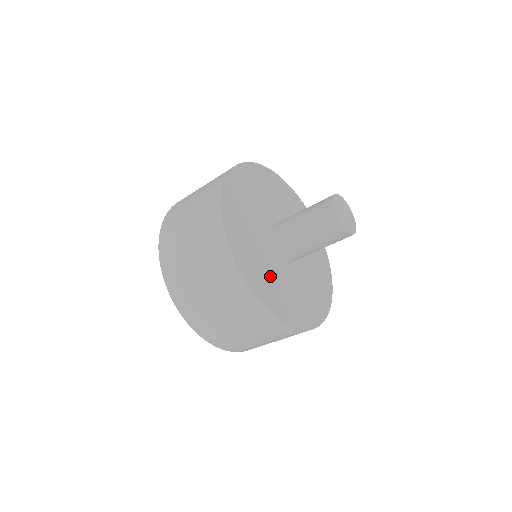
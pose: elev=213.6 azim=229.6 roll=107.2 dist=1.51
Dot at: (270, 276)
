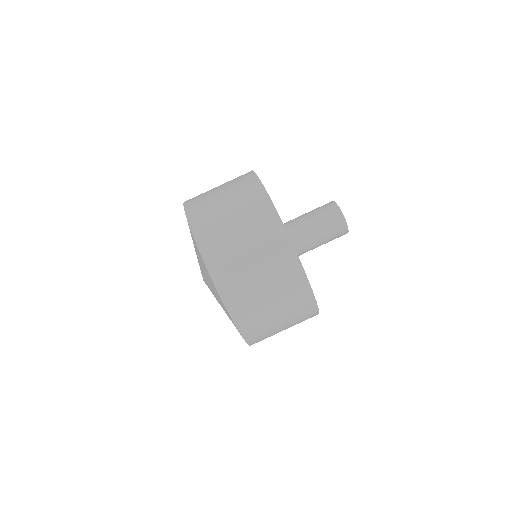
Dot at: occluded
